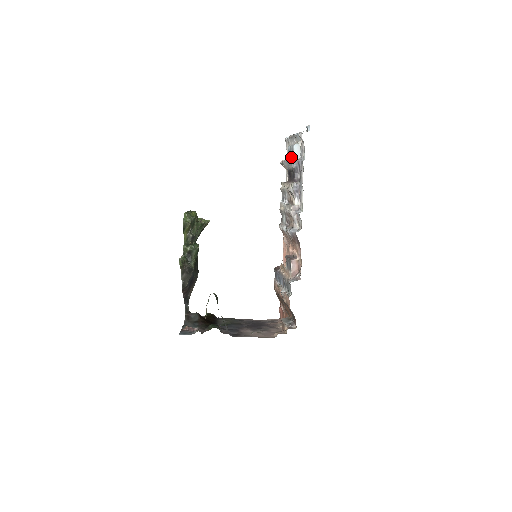
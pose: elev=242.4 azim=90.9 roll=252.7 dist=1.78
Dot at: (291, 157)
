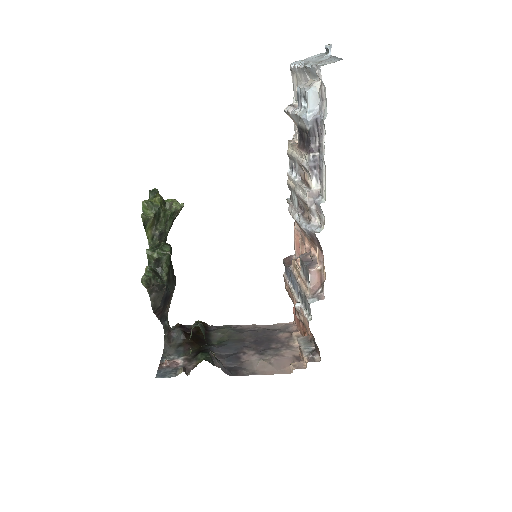
Dot at: (302, 108)
